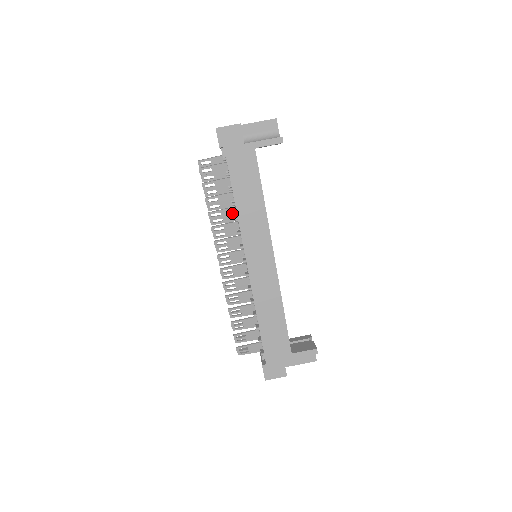
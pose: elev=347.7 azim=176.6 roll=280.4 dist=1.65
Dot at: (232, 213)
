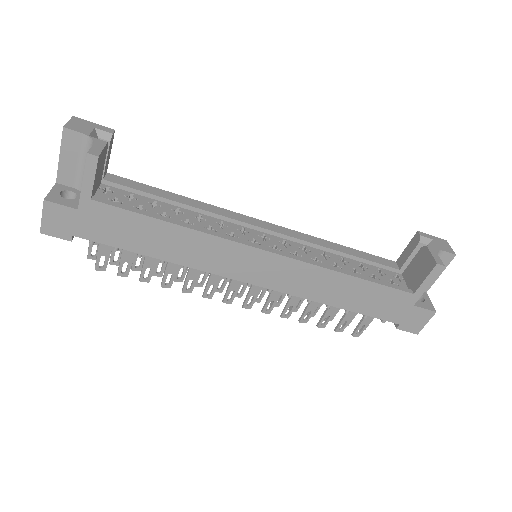
Dot at: occluded
